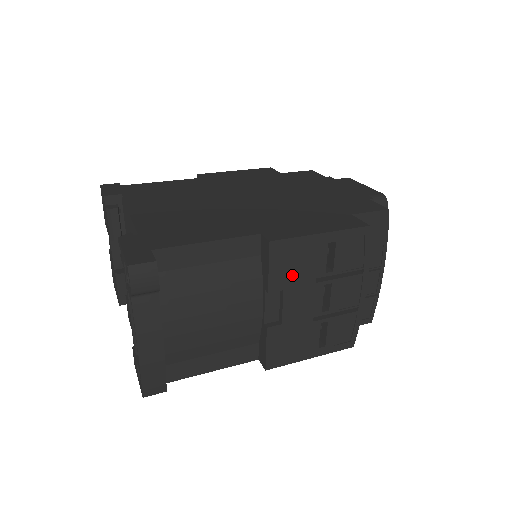
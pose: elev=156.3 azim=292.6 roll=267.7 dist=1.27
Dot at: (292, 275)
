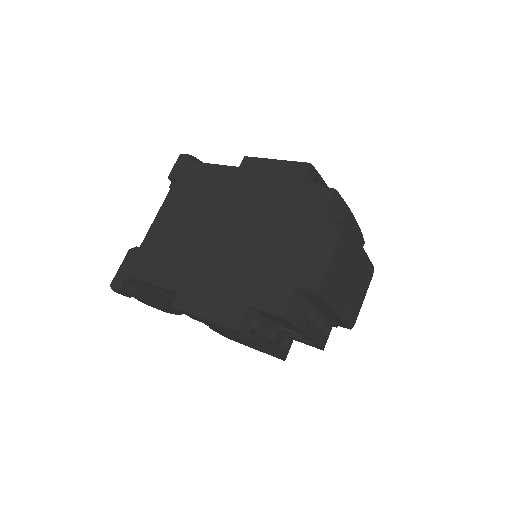
Dot at: (201, 321)
